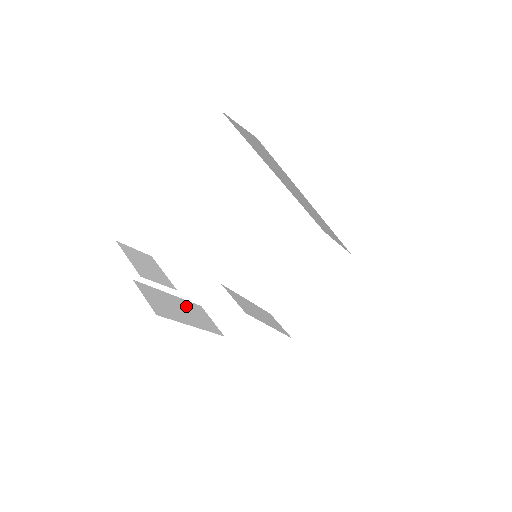
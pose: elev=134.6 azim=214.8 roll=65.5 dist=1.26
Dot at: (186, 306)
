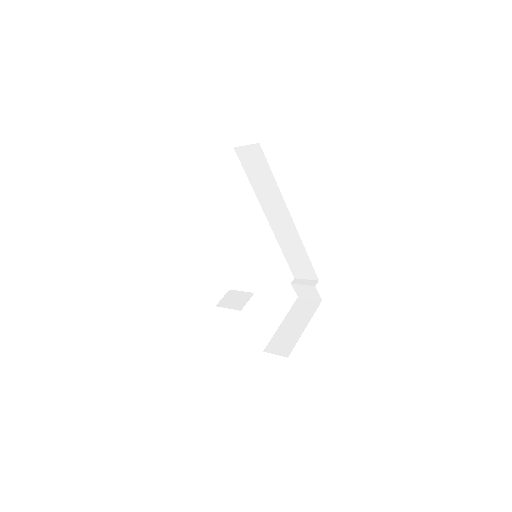
Dot at: occluded
